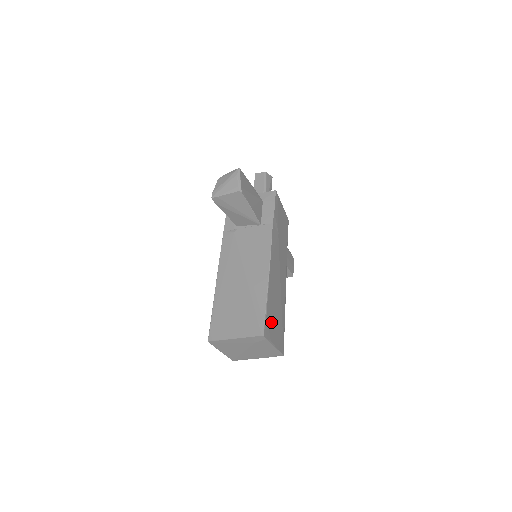
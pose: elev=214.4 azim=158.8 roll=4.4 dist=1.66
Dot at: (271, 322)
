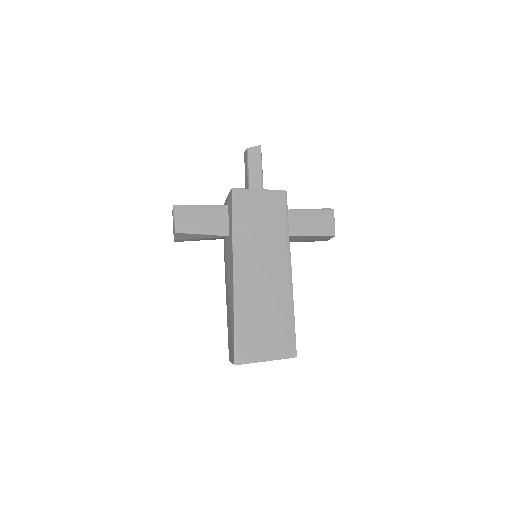
Dot at: (251, 342)
